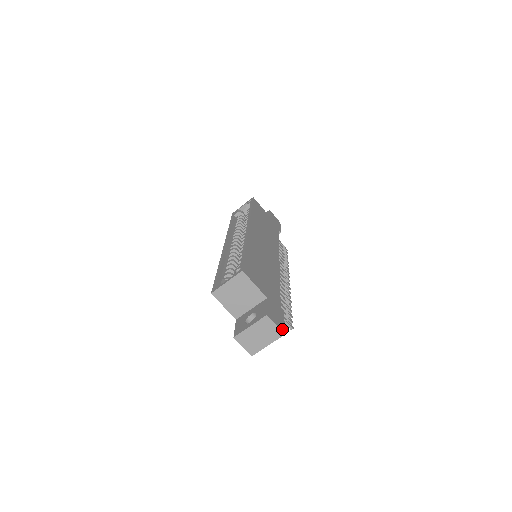
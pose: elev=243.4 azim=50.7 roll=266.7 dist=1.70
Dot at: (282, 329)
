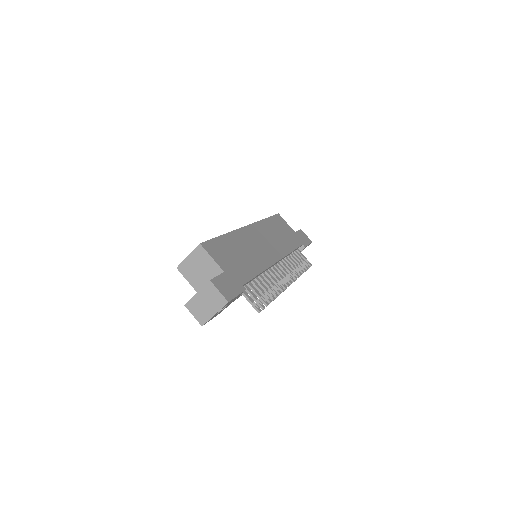
Dot at: (227, 297)
